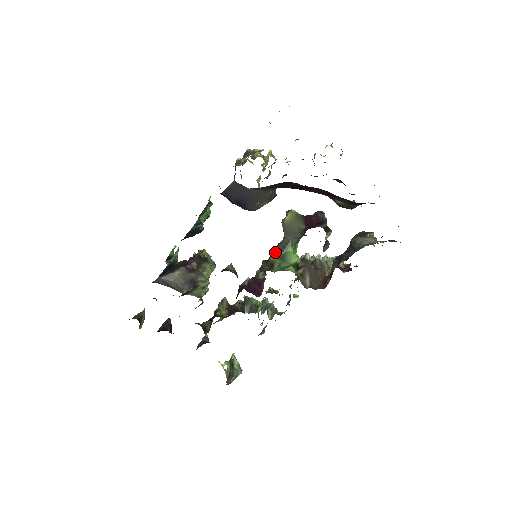
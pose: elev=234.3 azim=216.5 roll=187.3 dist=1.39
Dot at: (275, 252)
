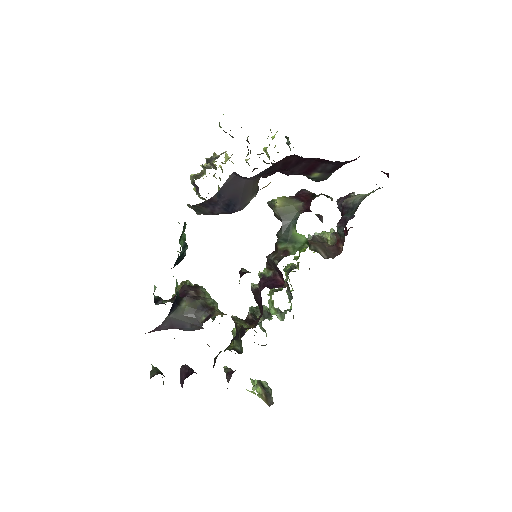
Dot at: (280, 240)
